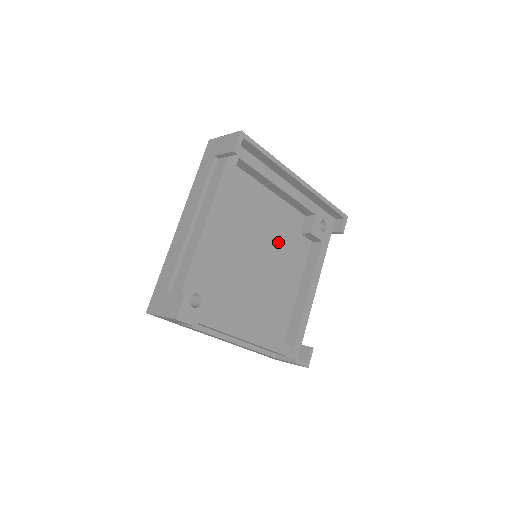
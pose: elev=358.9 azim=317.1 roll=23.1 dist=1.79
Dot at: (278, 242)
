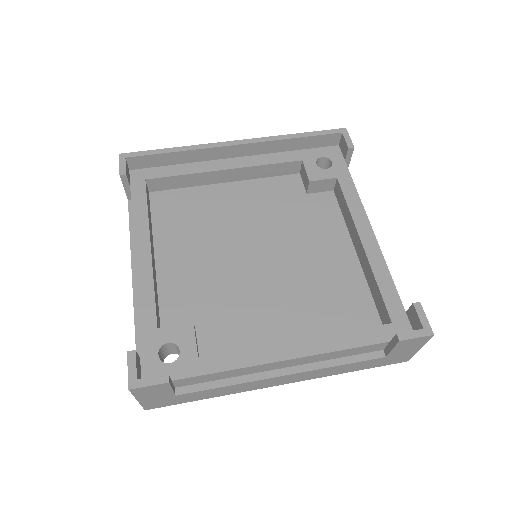
Dot at: (277, 222)
